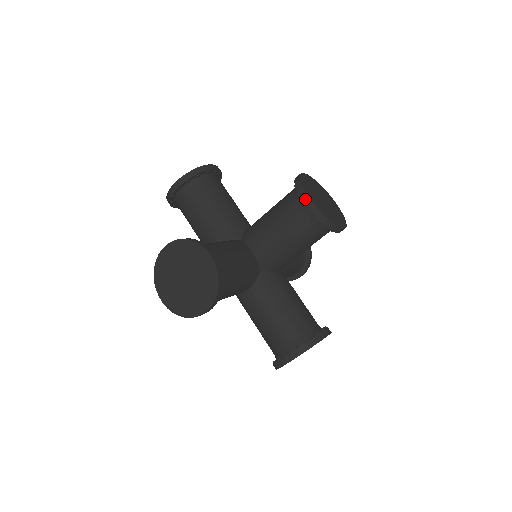
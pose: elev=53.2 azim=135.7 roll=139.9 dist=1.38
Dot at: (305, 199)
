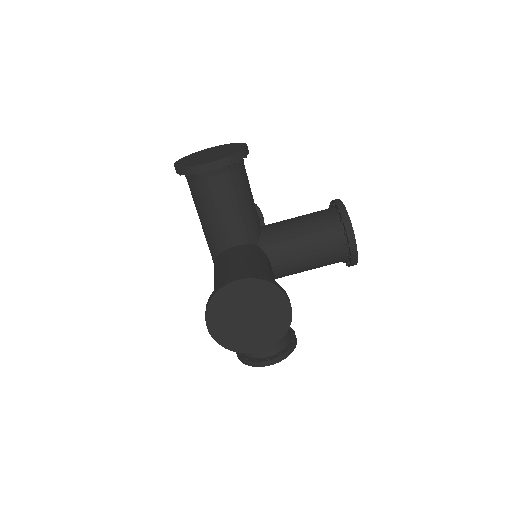
Dot at: (352, 242)
